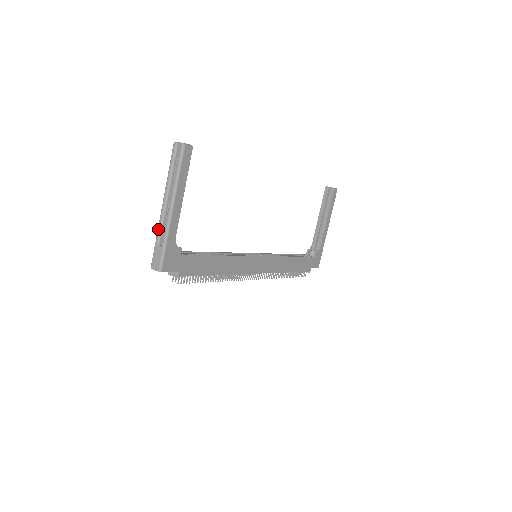
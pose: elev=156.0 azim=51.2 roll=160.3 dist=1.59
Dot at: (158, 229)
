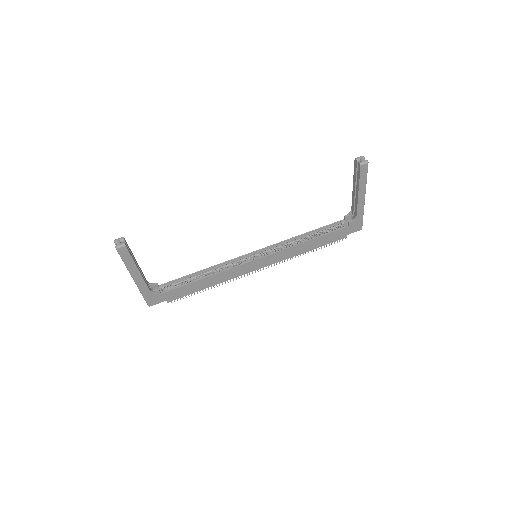
Dot at: occluded
